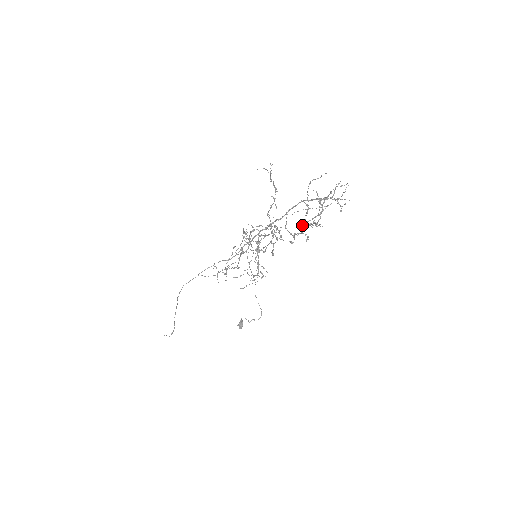
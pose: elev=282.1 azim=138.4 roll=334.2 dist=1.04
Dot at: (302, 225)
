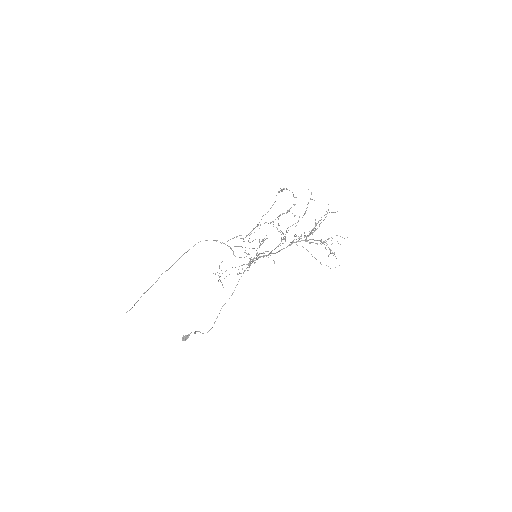
Dot at: (304, 233)
